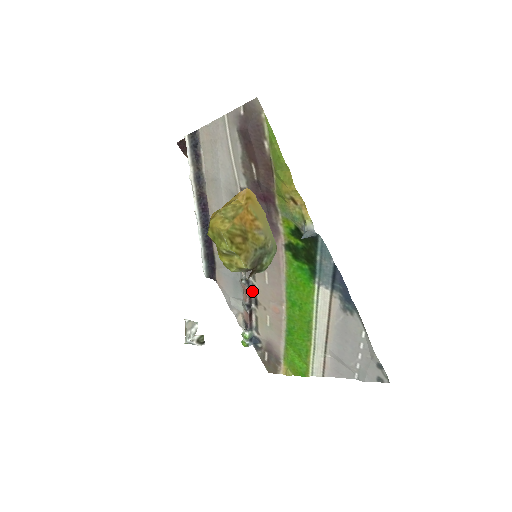
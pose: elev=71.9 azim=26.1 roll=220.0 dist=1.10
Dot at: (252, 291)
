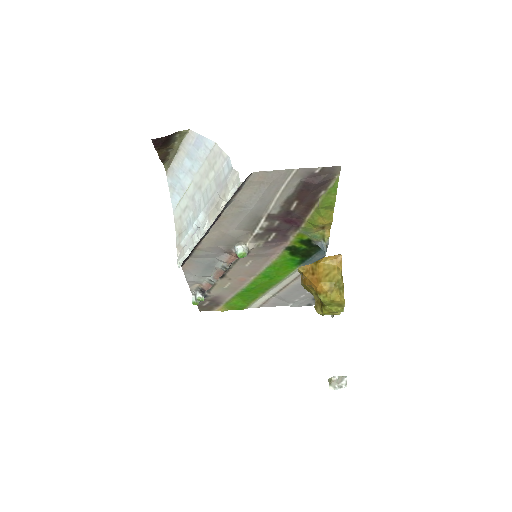
Dot at: (225, 271)
